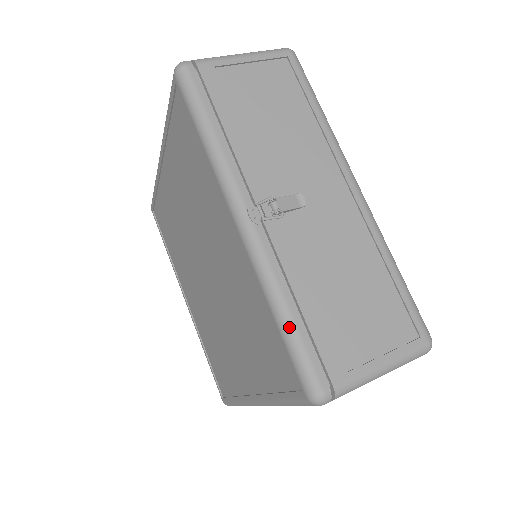
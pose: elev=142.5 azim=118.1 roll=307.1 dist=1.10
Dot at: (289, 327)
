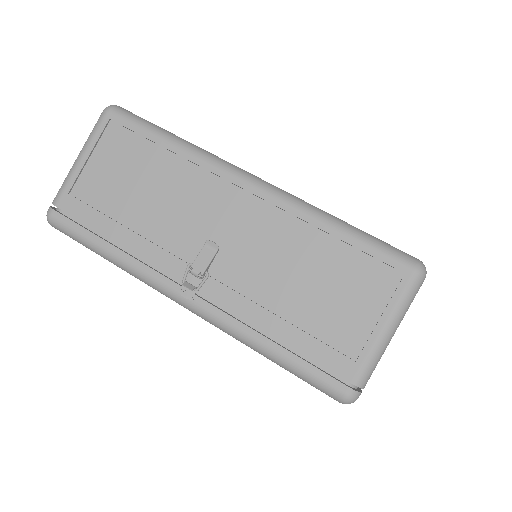
Dot at: (281, 362)
